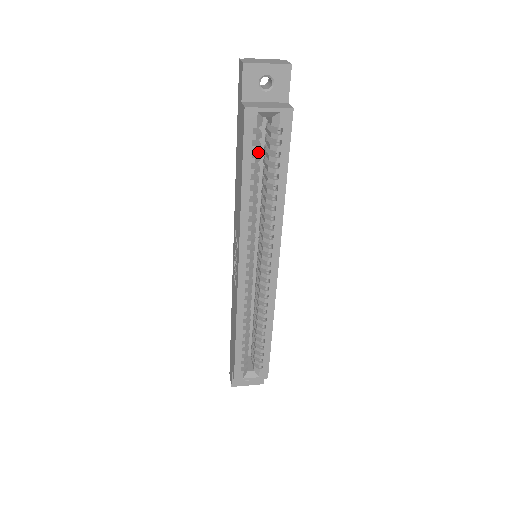
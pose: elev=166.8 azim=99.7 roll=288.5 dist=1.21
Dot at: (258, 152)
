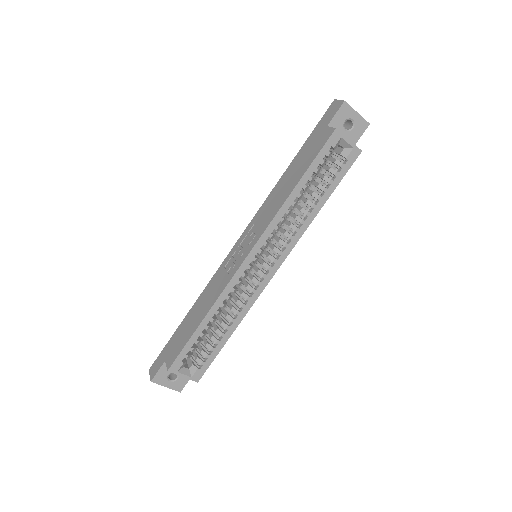
Dot at: occluded
